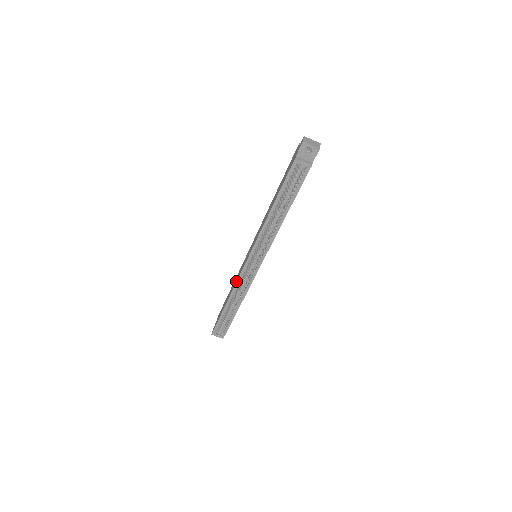
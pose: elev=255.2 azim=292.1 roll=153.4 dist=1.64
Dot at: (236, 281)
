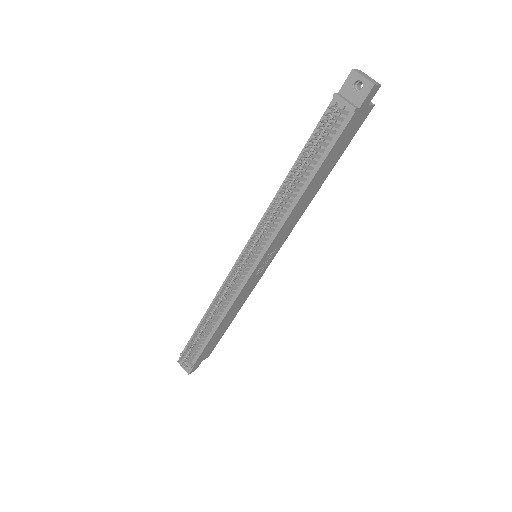
Dot at: occluded
